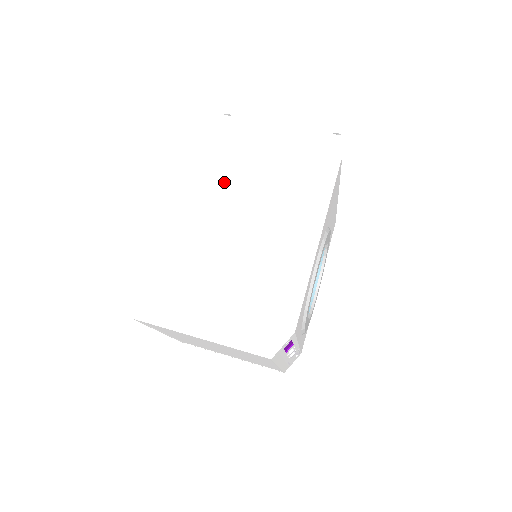
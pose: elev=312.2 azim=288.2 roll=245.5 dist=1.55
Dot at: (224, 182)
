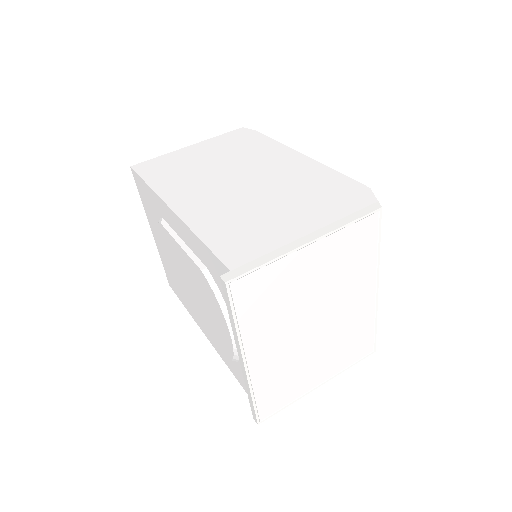
Dot at: (189, 180)
